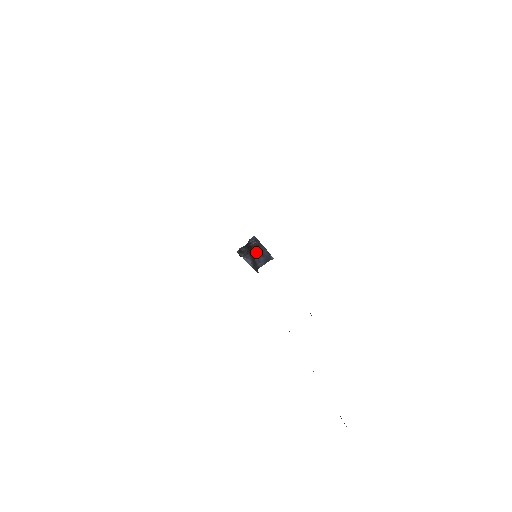
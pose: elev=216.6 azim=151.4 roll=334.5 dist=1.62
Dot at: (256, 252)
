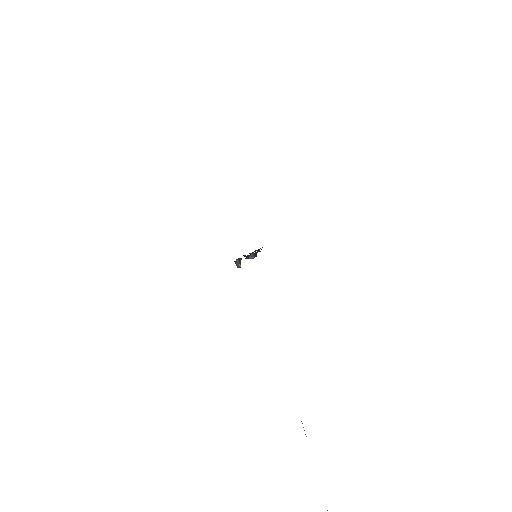
Dot at: occluded
